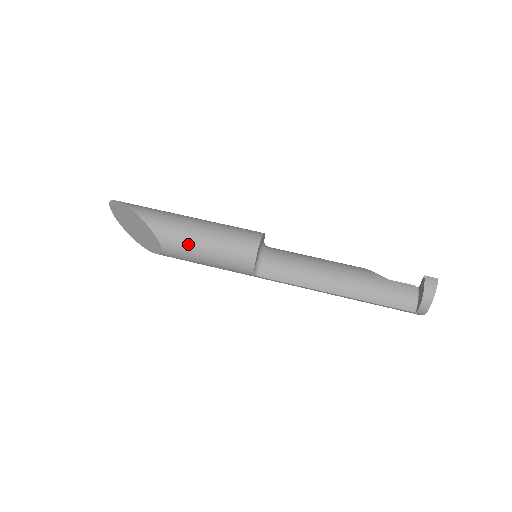
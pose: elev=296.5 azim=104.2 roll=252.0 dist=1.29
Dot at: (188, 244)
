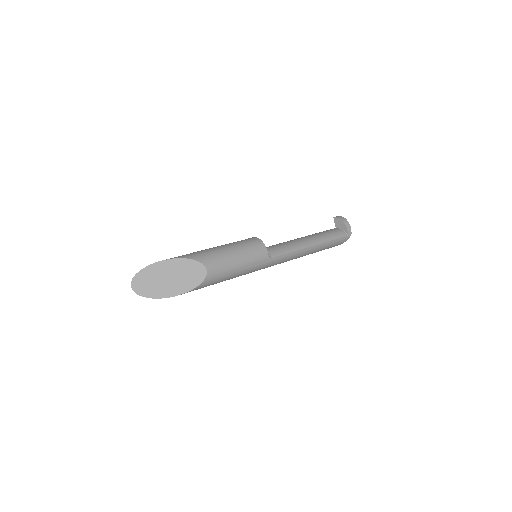
Dot at: (221, 255)
